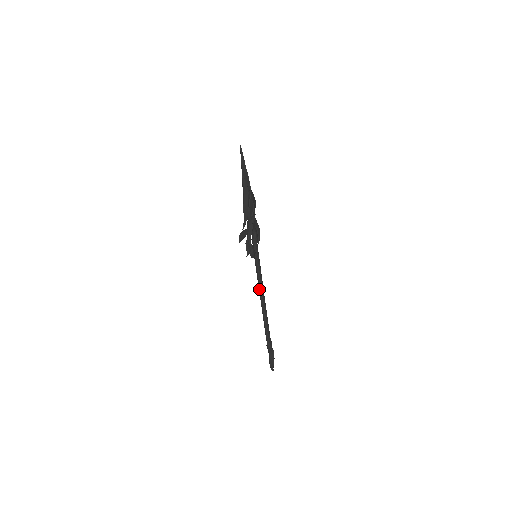
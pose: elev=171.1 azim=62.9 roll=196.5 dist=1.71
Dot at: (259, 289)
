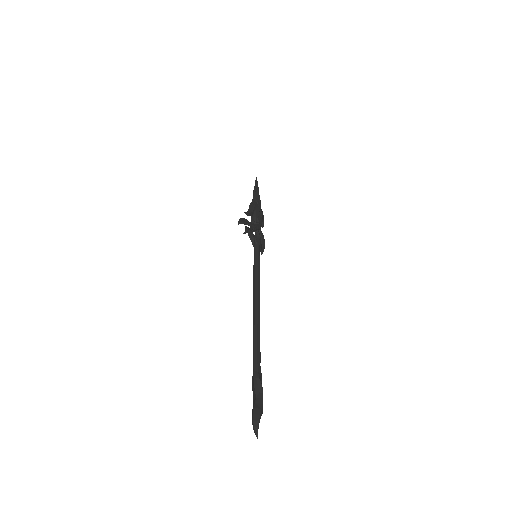
Dot at: (254, 291)
